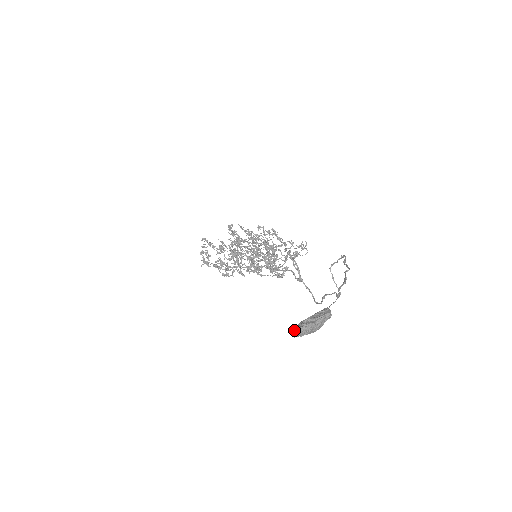
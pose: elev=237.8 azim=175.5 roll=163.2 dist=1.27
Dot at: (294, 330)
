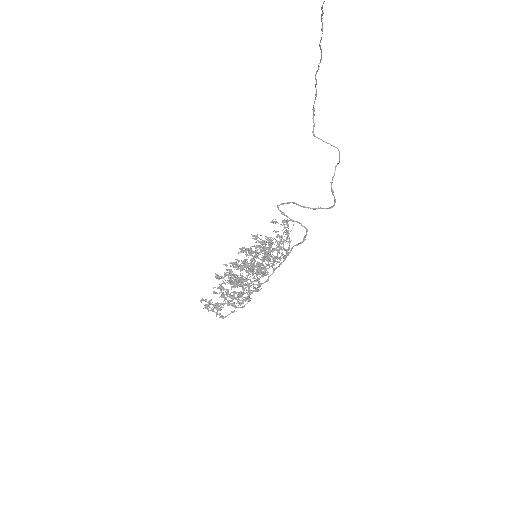
Dot at: out of frame
